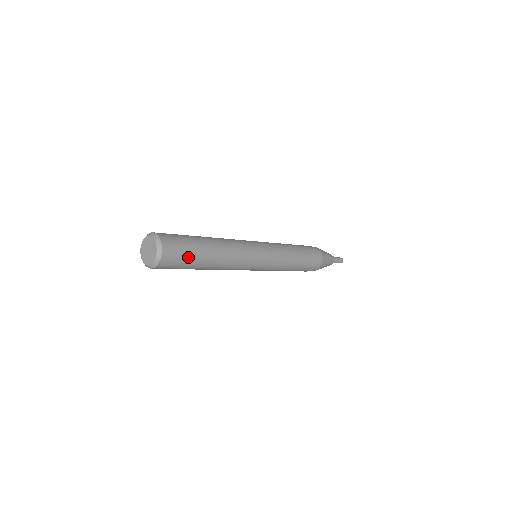
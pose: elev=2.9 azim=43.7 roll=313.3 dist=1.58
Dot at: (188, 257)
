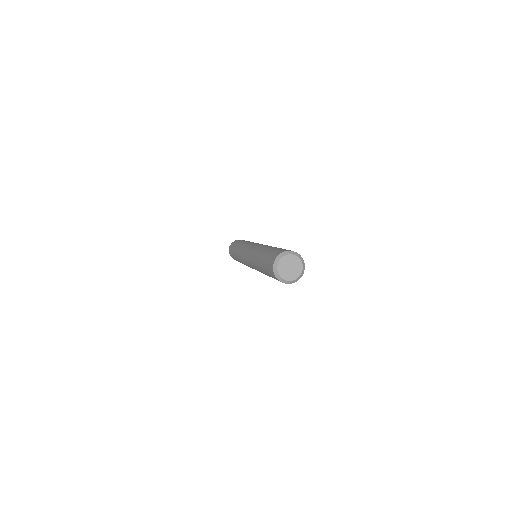
Dot at: occluded
